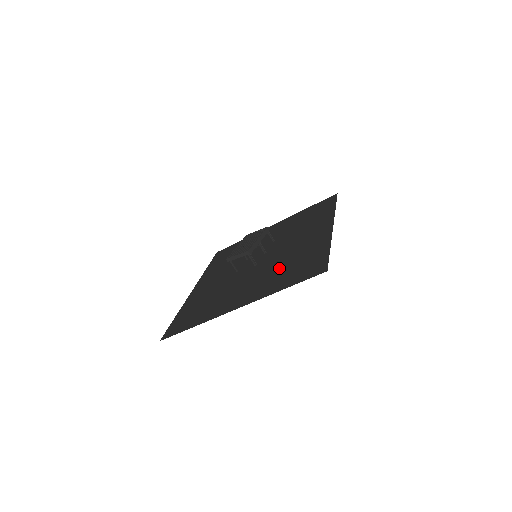
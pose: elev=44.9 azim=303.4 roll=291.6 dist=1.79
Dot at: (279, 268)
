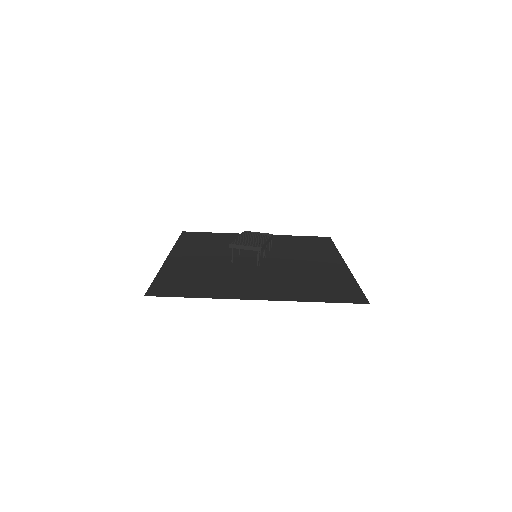
Dot at: (297, 279)
